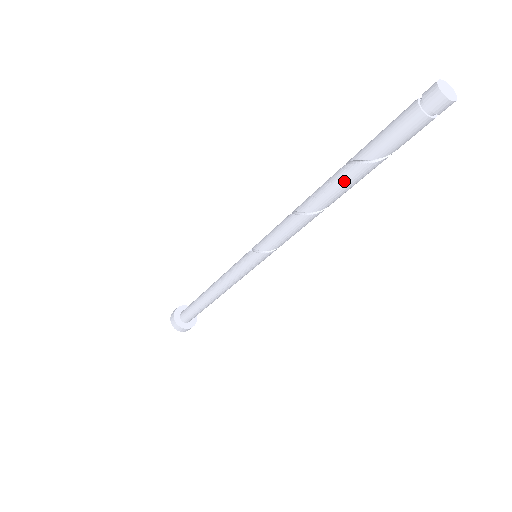
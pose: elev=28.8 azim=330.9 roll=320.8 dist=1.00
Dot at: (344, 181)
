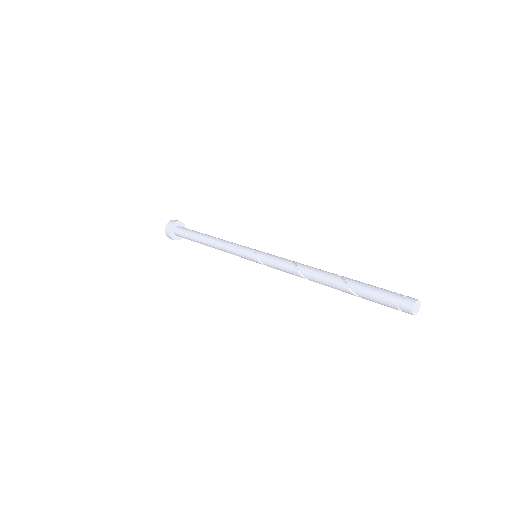
Dot at: (337, 288)
